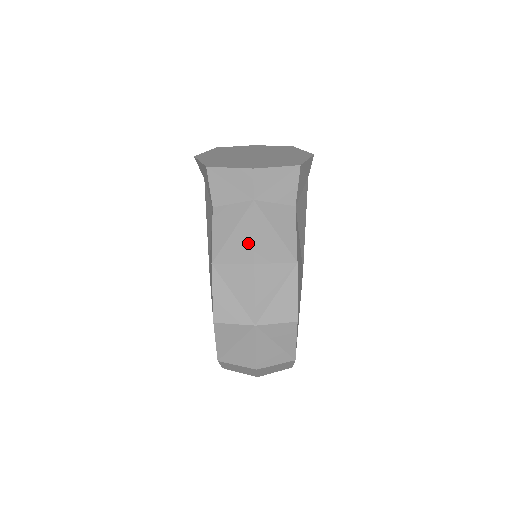
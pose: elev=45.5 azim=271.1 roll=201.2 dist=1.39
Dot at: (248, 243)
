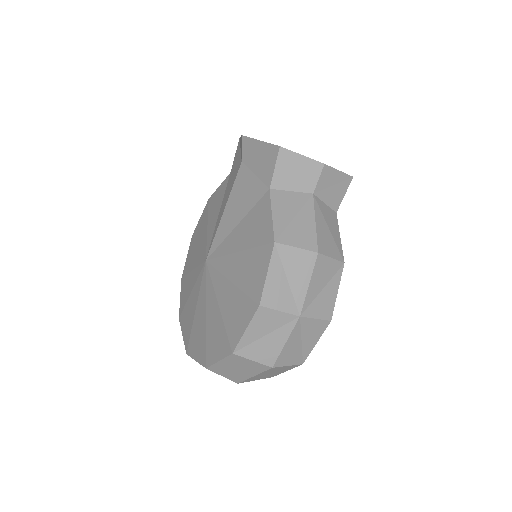
Dot at: (311, 231)
